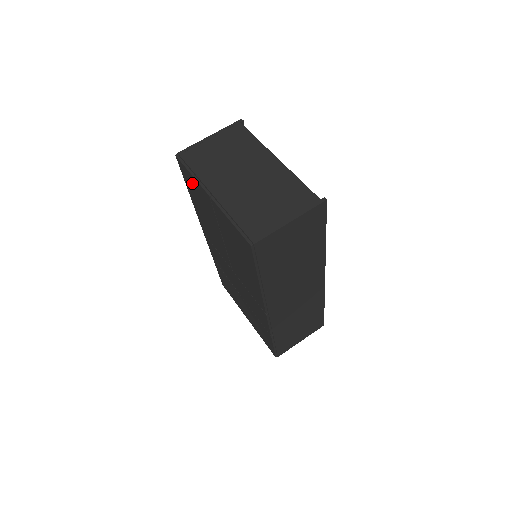
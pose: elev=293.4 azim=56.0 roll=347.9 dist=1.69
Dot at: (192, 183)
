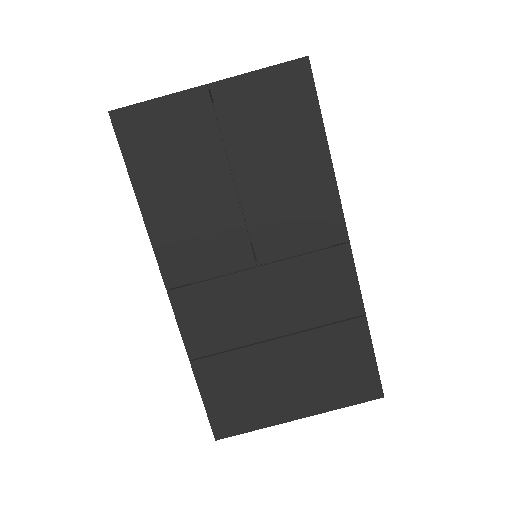
Dot at: (154, 128)
